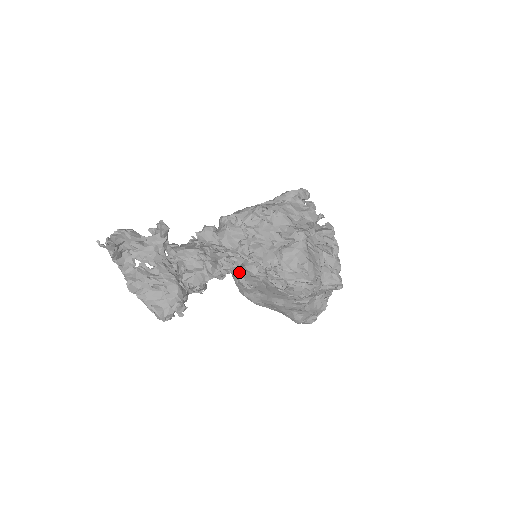
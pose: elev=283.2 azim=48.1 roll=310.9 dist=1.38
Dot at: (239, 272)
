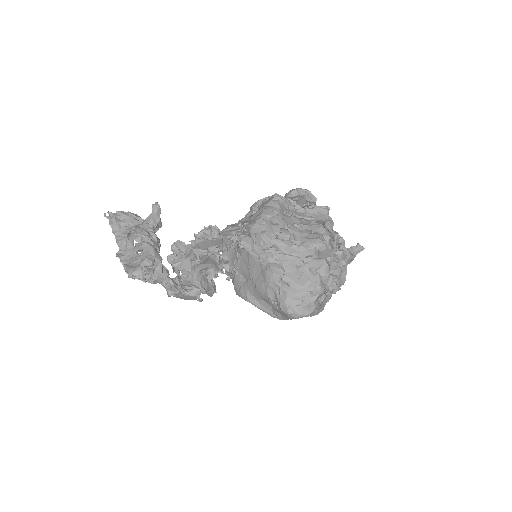
Dot at: (223, 253)
